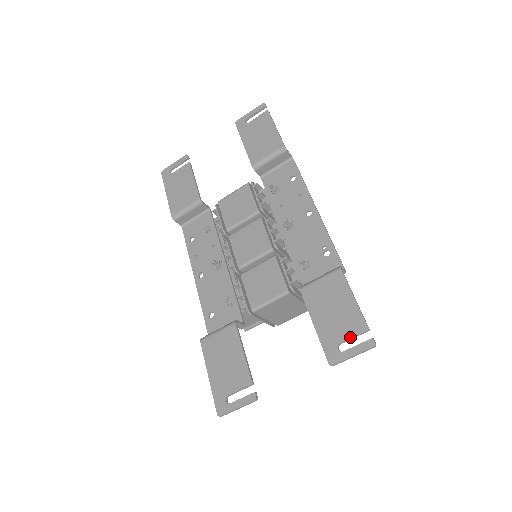
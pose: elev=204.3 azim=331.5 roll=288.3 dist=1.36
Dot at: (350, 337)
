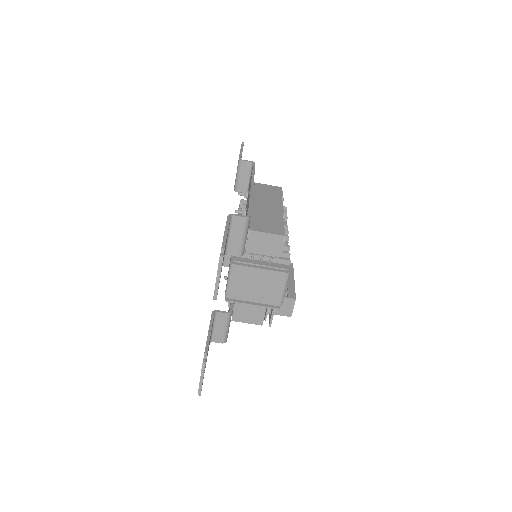
Dot at: occluded
